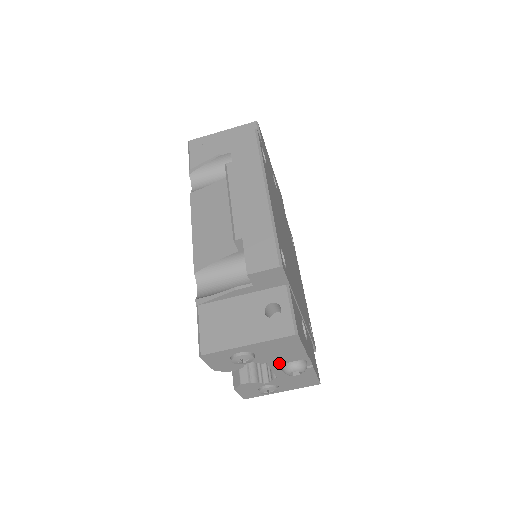
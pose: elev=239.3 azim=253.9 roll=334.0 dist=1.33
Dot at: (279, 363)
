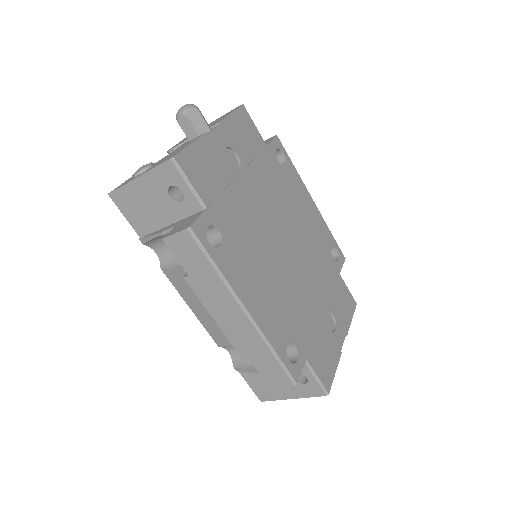
Dot at: occluded
